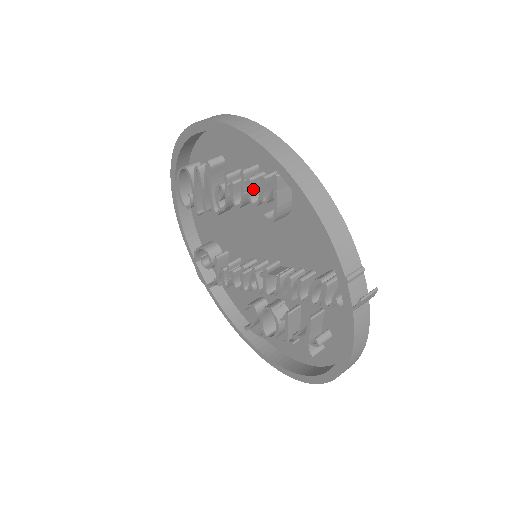
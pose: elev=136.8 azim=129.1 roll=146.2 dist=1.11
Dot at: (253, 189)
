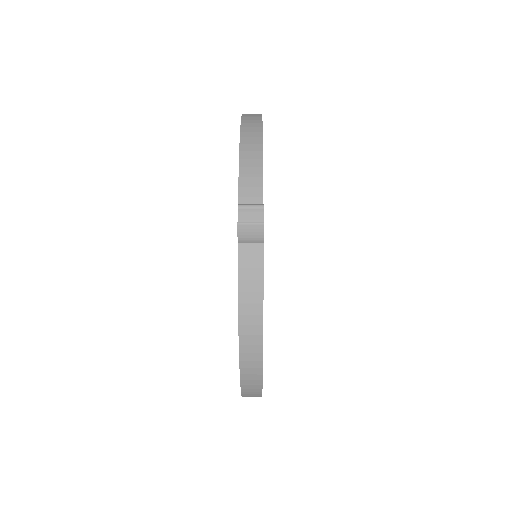
Dot at: occluded
